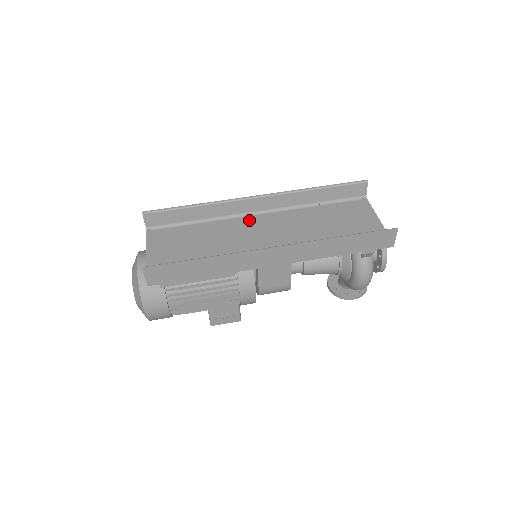
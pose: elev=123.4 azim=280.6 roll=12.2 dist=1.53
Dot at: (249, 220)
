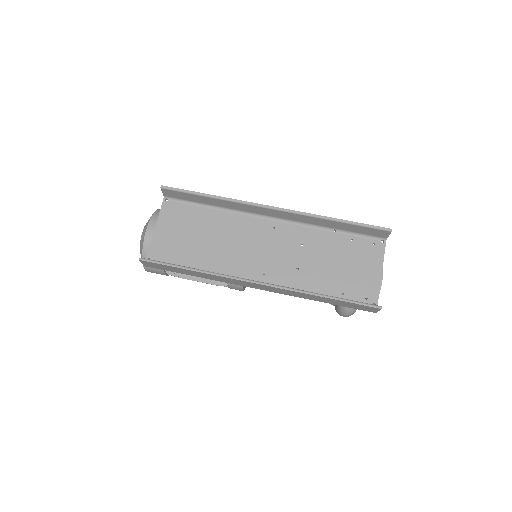
Dot at: (260, 224)
